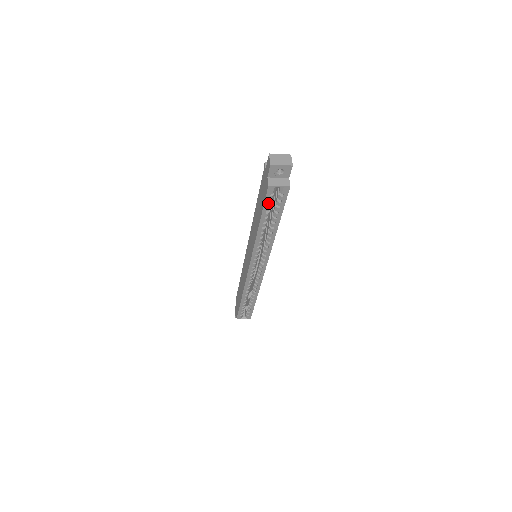
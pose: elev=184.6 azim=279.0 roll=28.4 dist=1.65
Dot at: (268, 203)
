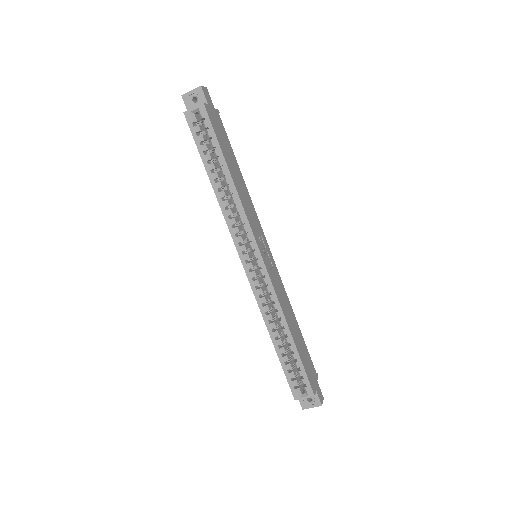
Dot at: (198, 138)
